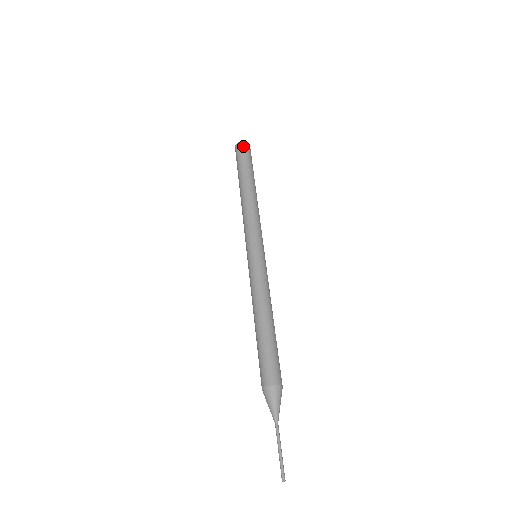
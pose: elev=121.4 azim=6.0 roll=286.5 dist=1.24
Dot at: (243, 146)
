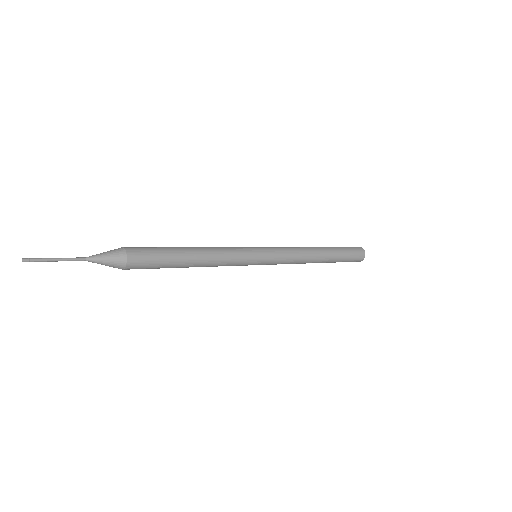
Dot at: occluded
